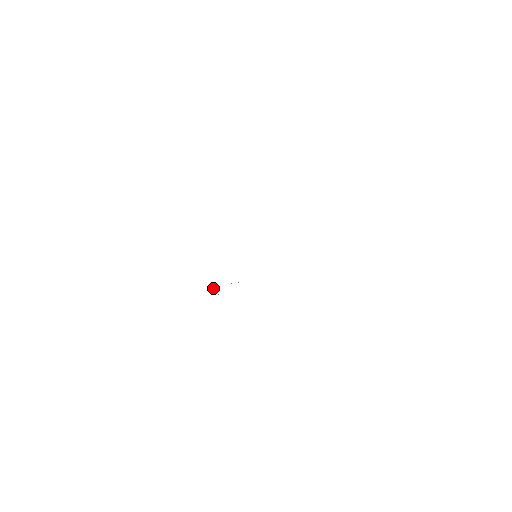
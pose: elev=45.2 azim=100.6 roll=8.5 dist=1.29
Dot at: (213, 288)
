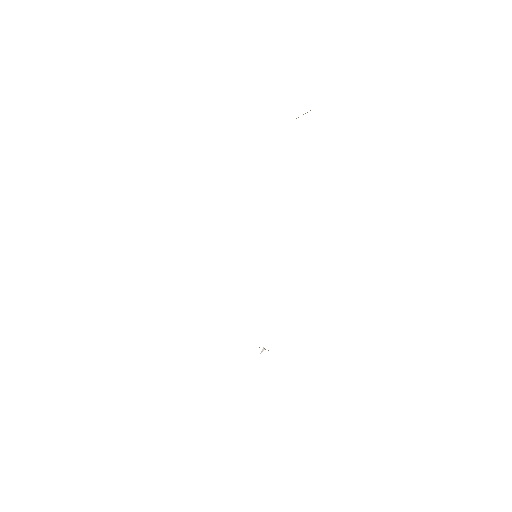
Dot at: occluded
